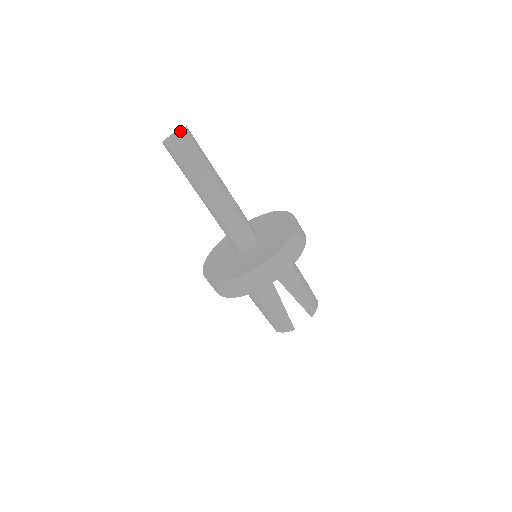
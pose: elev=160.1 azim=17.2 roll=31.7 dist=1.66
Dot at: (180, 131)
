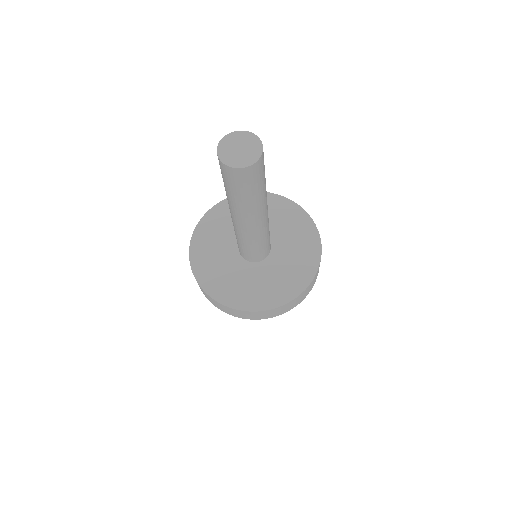
Dot at: (247, 156)
